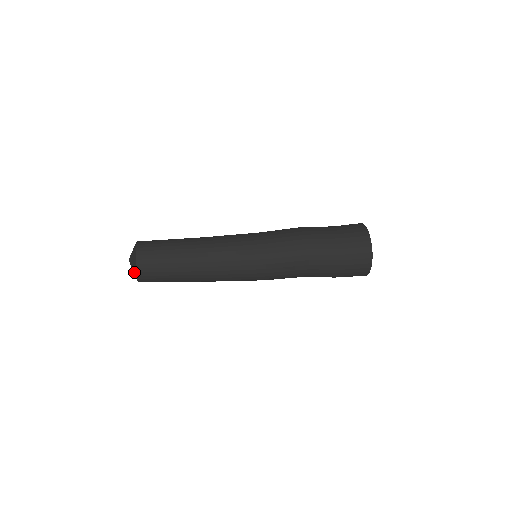
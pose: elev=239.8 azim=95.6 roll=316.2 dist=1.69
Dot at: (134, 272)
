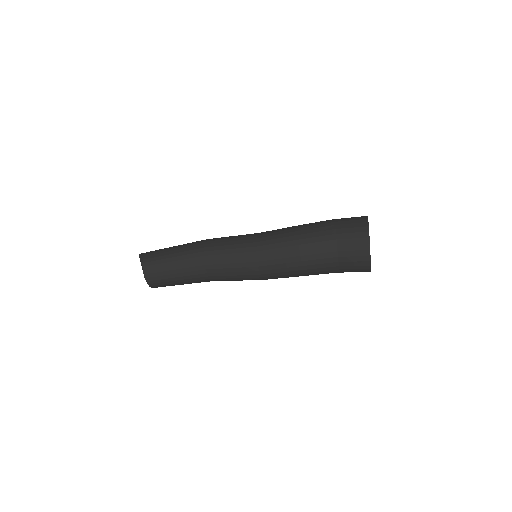
Dot at: occluded
